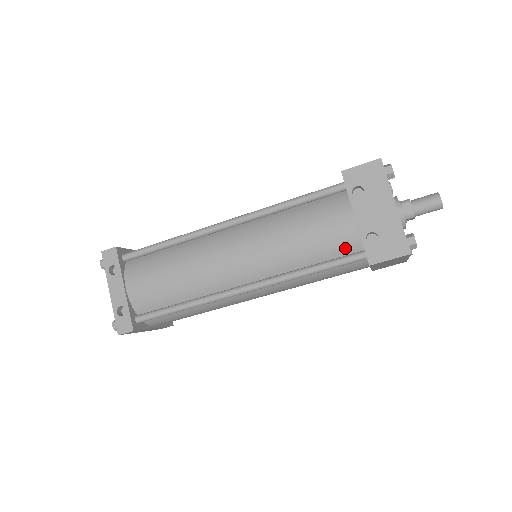
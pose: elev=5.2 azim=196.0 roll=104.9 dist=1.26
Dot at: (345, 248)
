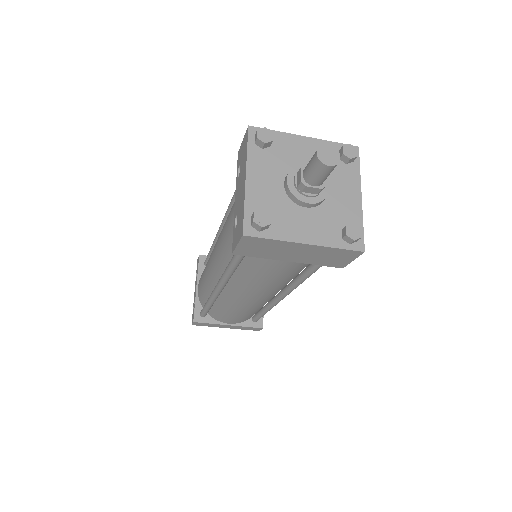
Dot at: occluded
